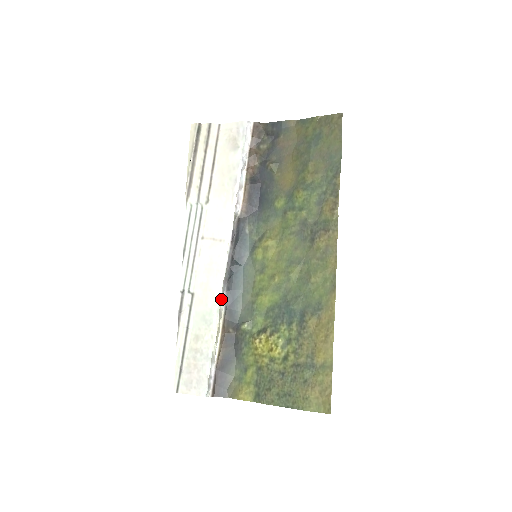
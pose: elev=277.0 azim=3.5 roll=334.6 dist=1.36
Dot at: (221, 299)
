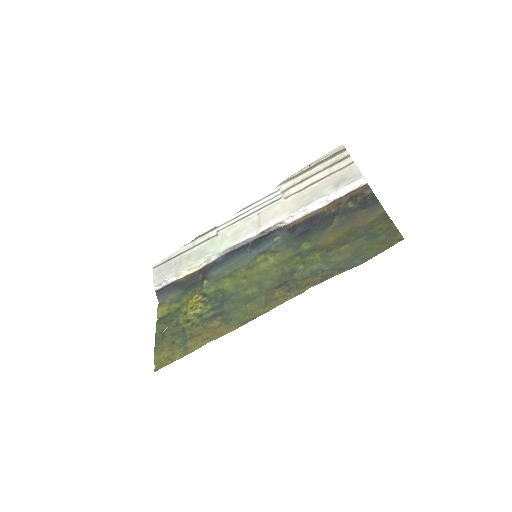
Dot at: (218, 254)
